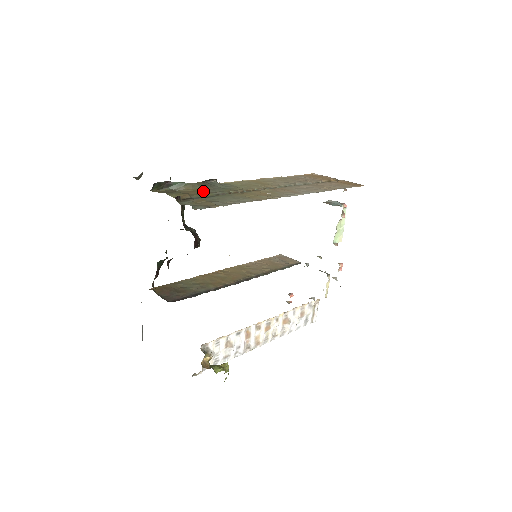
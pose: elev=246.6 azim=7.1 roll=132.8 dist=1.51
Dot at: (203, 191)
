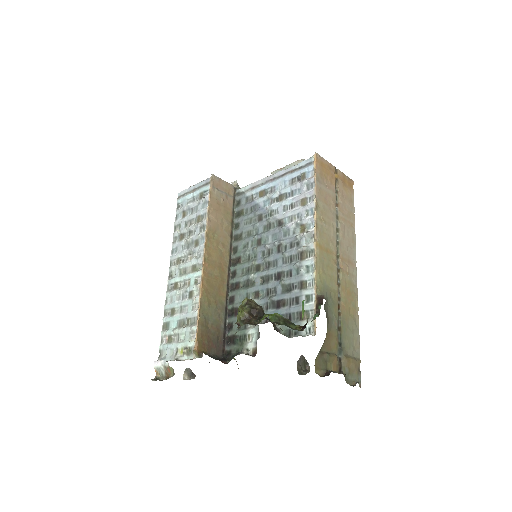
Dot at: (330, 331)
